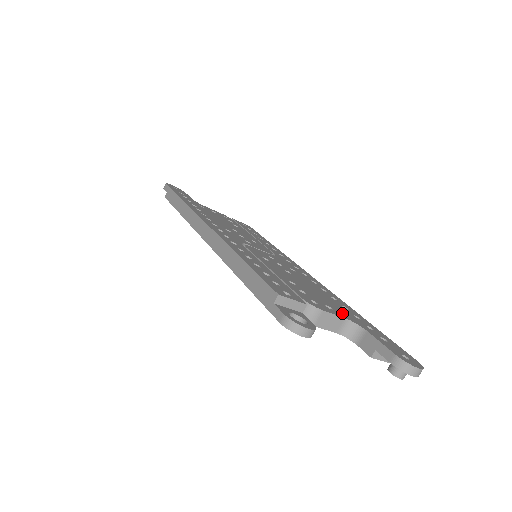
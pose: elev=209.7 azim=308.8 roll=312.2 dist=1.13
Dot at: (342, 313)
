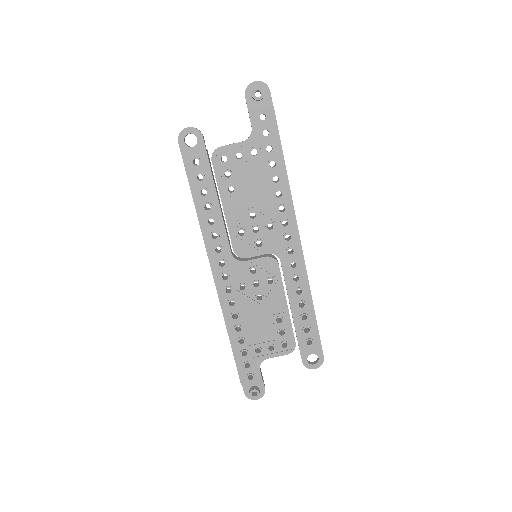
Dot at: occluded
